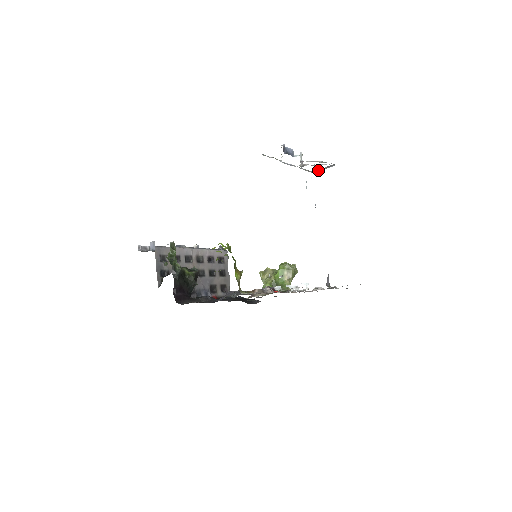
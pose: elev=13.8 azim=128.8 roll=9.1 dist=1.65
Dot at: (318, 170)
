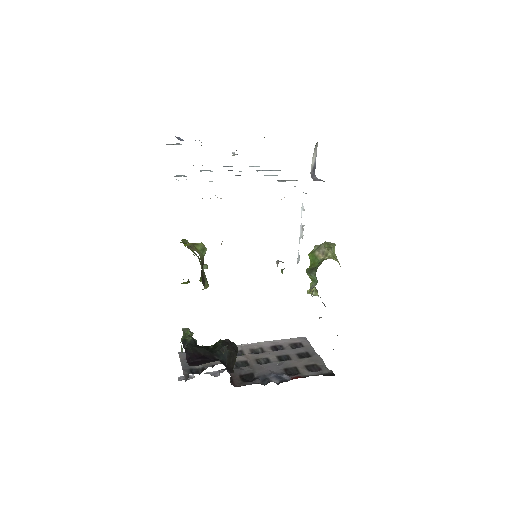
Dot at: occluded
